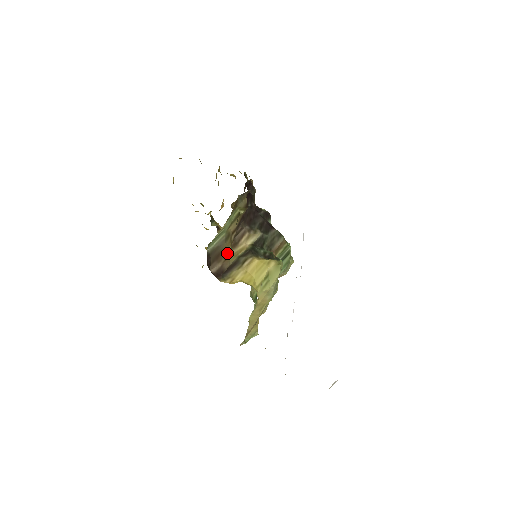
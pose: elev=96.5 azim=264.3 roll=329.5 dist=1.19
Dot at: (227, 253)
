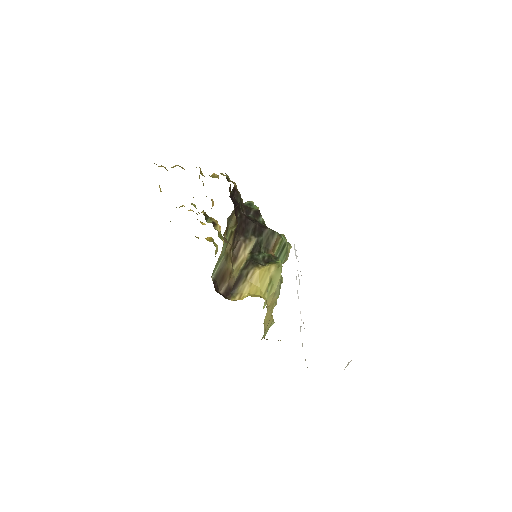
Dot at: (230, 271)
